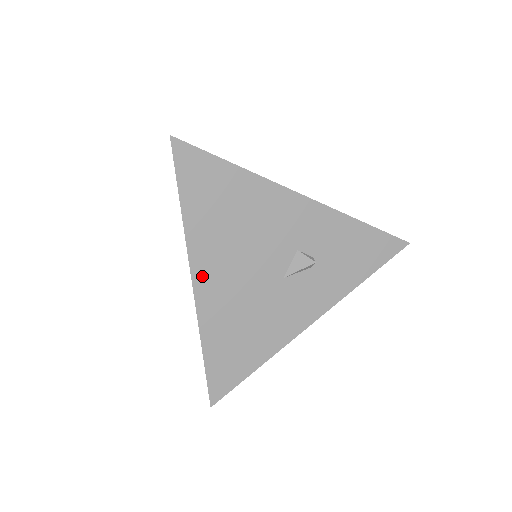
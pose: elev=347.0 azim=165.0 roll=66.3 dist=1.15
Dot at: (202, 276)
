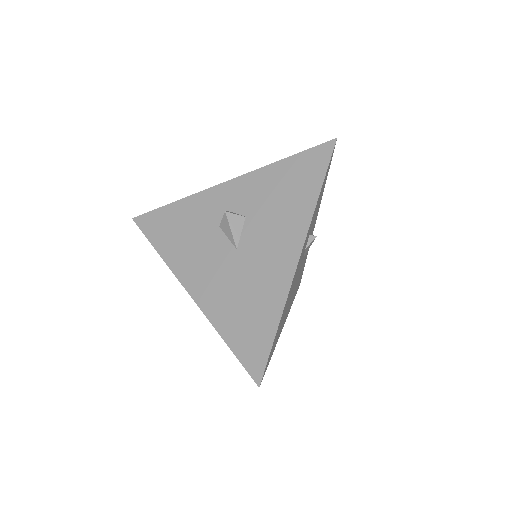
Dot at: (285, 320)
